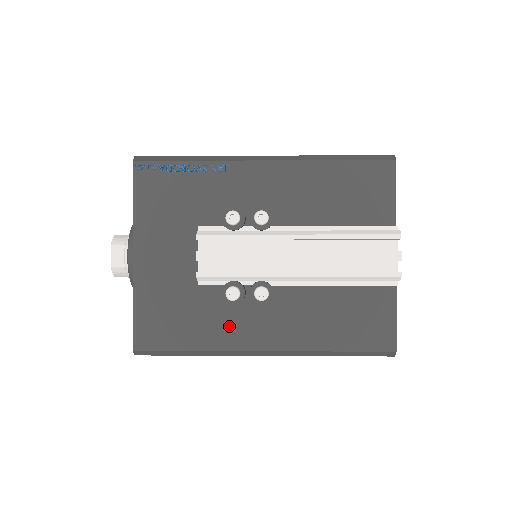
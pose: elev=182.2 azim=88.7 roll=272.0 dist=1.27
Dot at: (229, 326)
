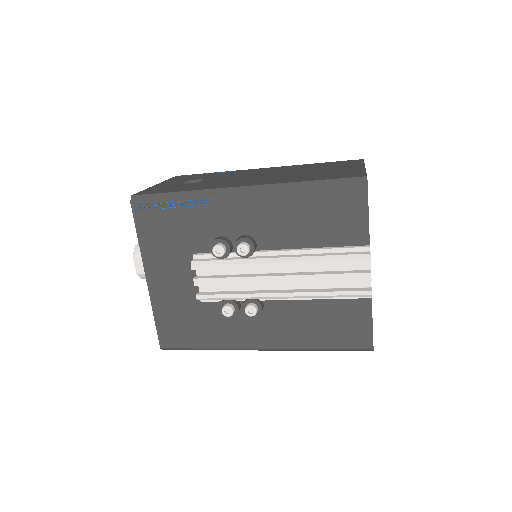
Dot at: (231, 330)
